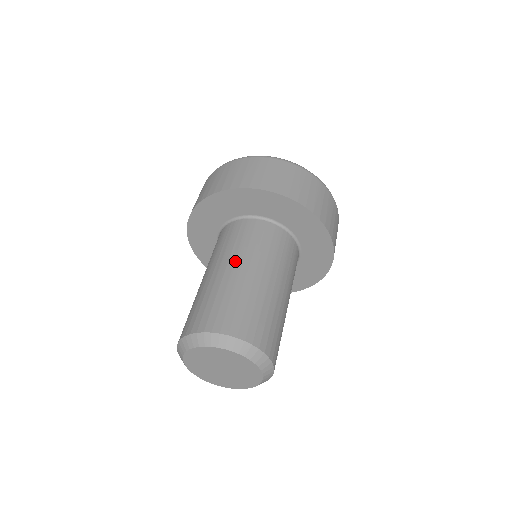
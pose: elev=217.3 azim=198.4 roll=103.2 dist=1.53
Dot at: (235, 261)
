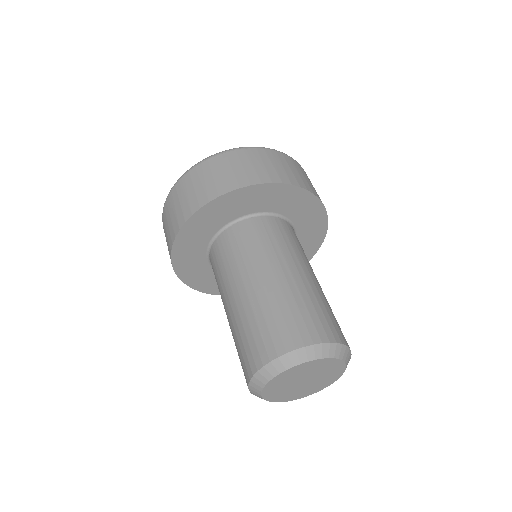
Dot at: (301, 264)
